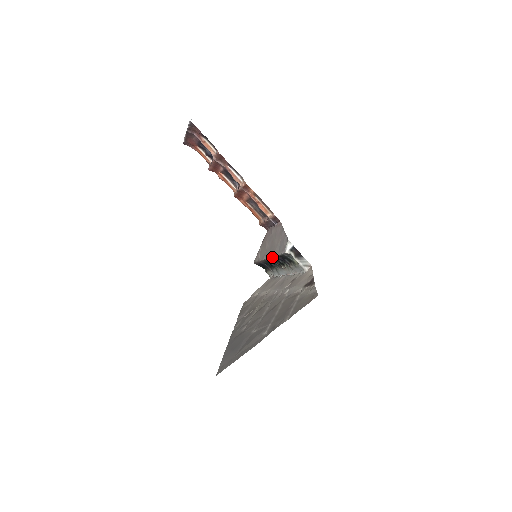
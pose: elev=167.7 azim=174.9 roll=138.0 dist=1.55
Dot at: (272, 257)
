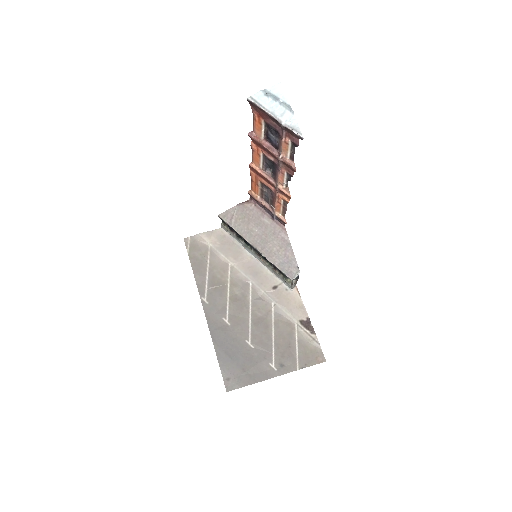
Dot at: (265, 257)
